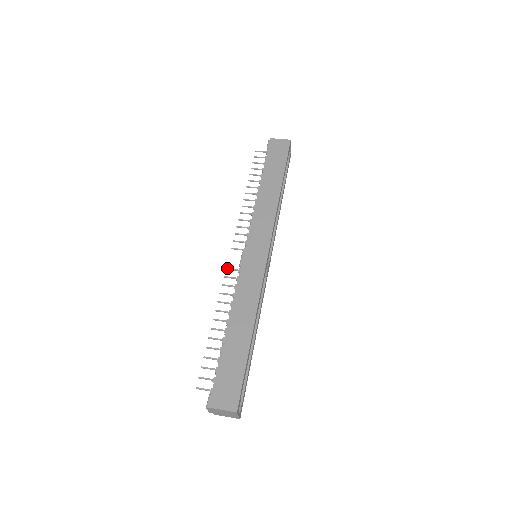
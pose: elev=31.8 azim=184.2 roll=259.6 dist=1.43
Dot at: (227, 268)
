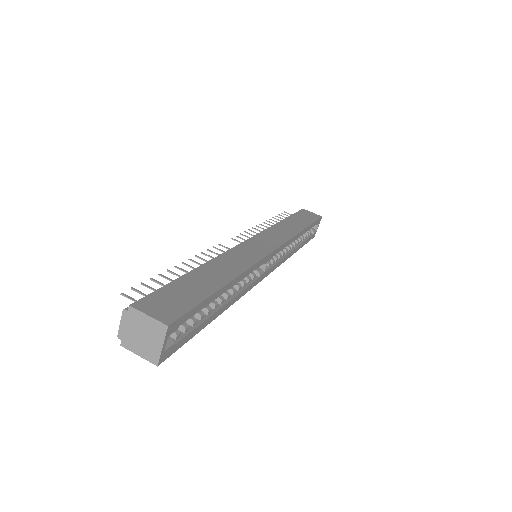
Dot at: (220, 244)
